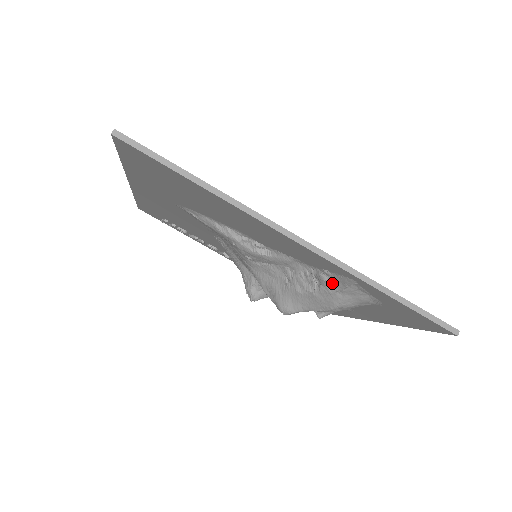
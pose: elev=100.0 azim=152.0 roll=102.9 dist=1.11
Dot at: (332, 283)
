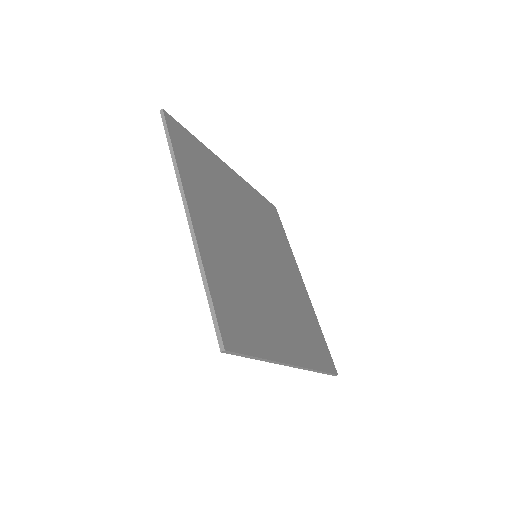
Dot at: occluded
